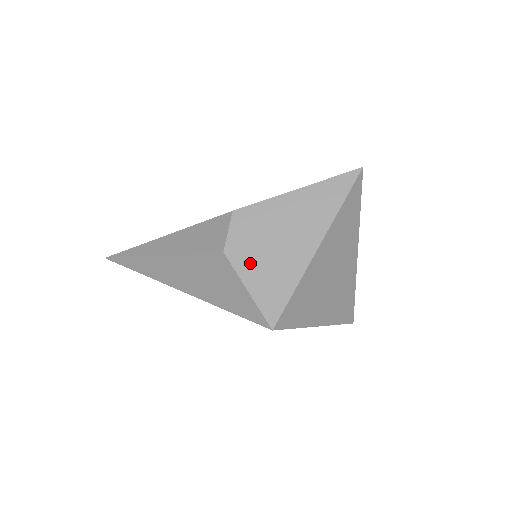
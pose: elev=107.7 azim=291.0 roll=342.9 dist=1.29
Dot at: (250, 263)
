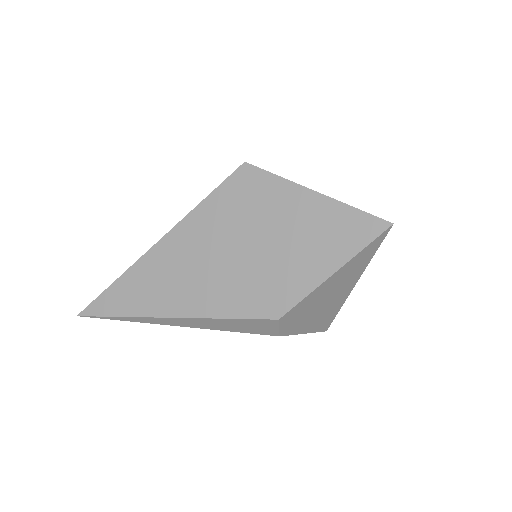
Dot at: (303, 326)
